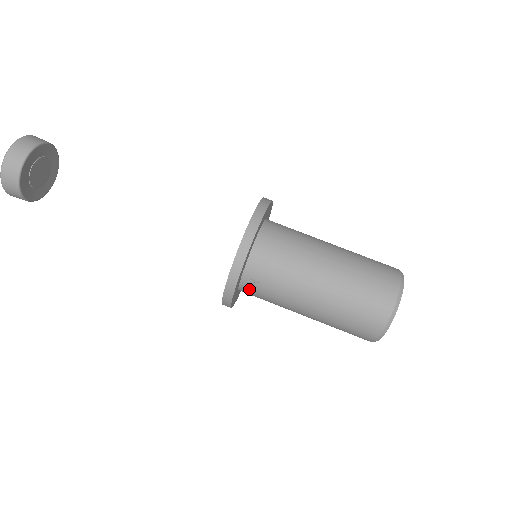
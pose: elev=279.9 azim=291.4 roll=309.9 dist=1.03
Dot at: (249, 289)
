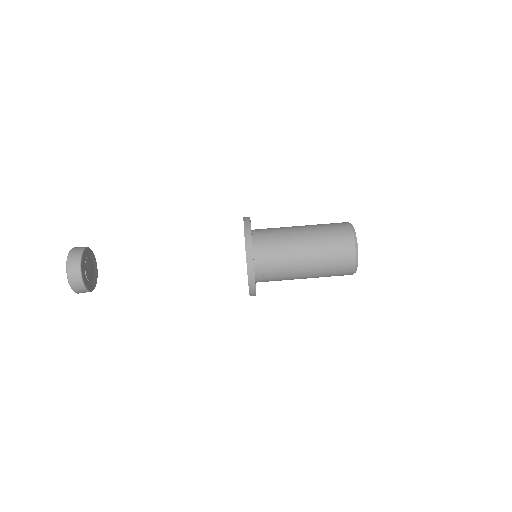
Dot at: (263, 280)
